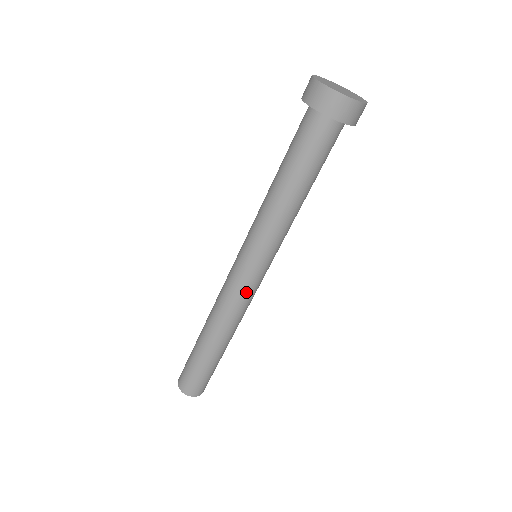
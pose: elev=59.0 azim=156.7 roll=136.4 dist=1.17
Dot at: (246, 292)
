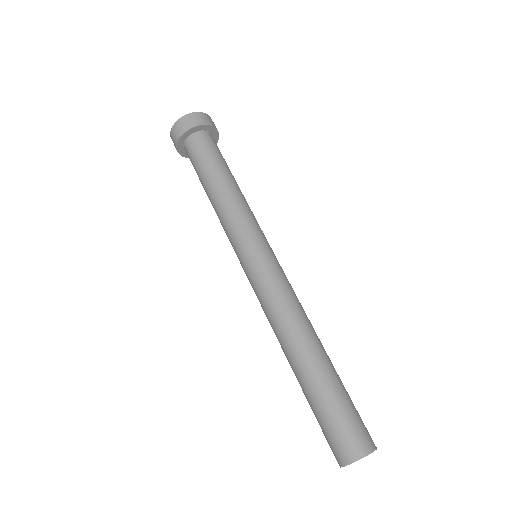
Dot at: (260, 286)
